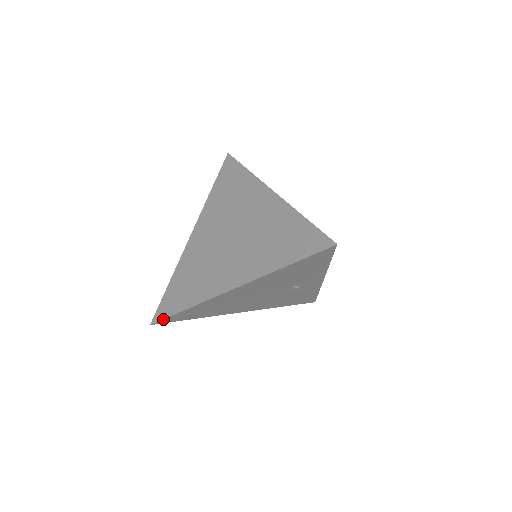
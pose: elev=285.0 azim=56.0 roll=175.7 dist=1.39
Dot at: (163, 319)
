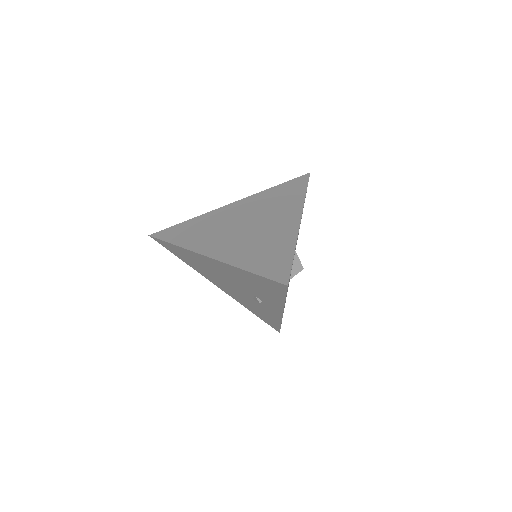
Dot at: (158, 239)
